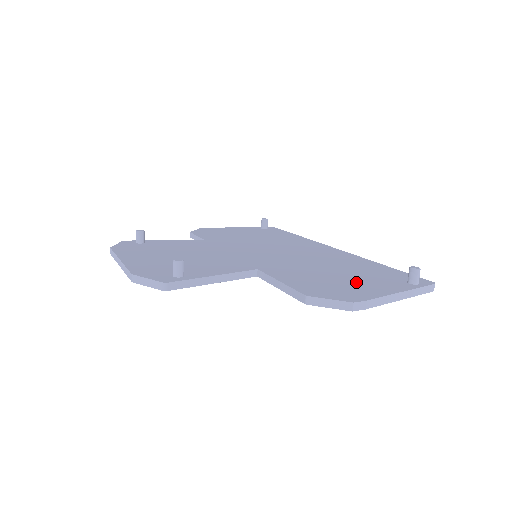
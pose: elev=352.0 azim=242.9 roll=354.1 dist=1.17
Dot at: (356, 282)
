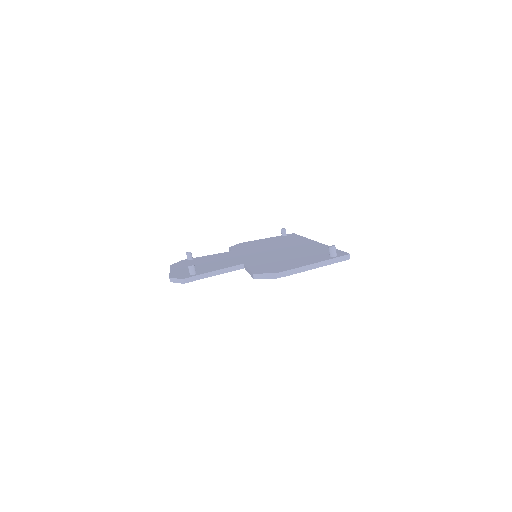
Dot at: (295, 262)
